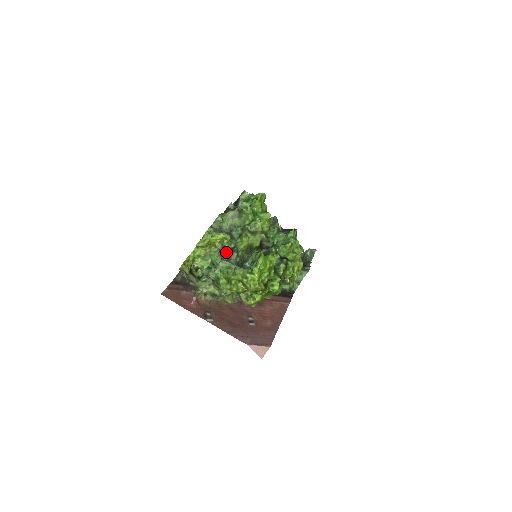
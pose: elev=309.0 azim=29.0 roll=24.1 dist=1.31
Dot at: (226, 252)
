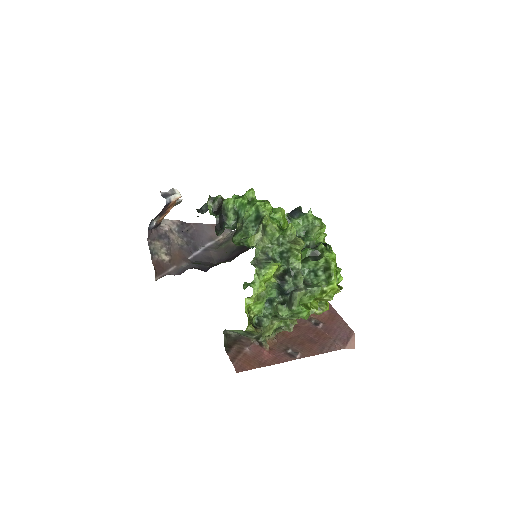
Dot at: (289, 281)
